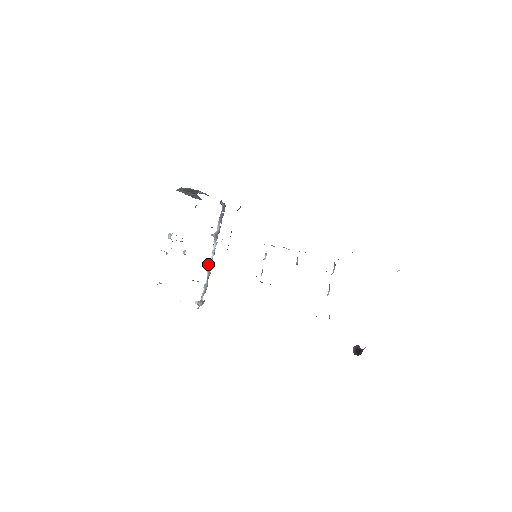
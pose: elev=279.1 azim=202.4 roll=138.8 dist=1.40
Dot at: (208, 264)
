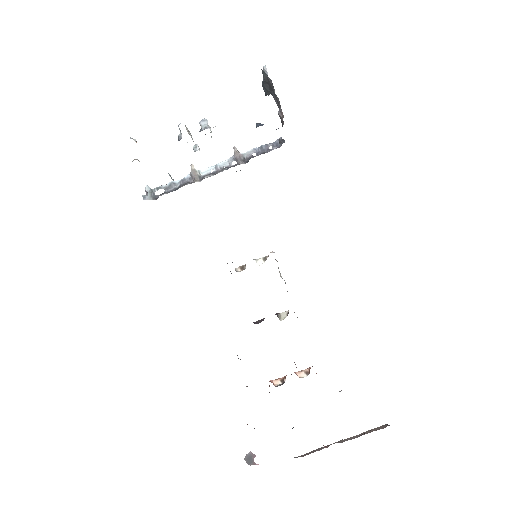
Dot at: (199, 170)
